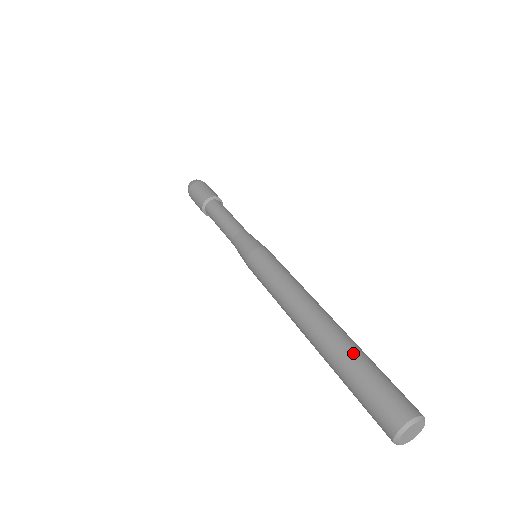
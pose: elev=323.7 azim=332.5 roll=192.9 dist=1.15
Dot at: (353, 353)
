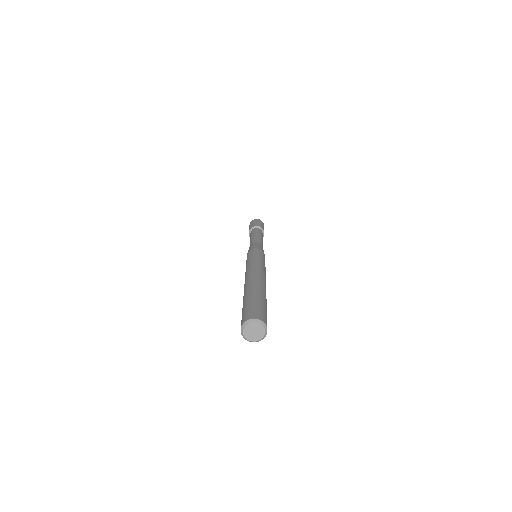
Dot at: (263, 295)
